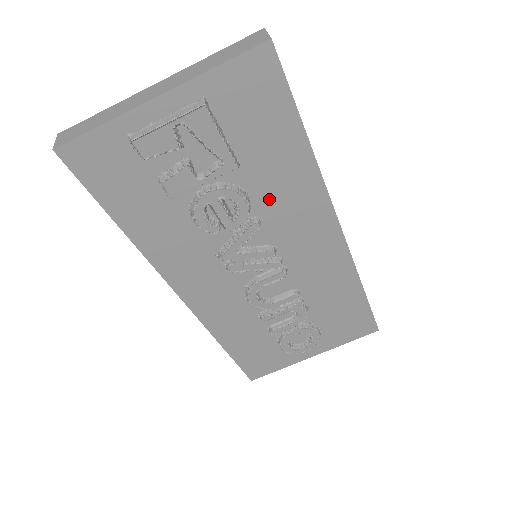
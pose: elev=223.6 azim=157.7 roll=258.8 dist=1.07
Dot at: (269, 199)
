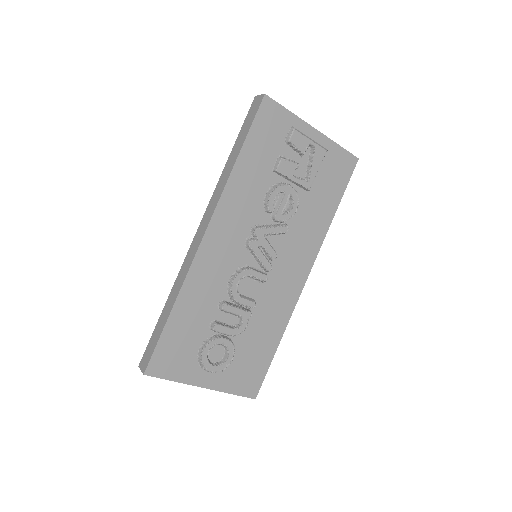
Dot at: (300, 223)
